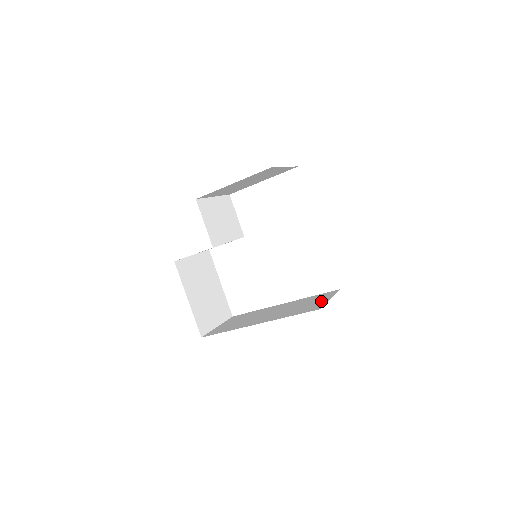
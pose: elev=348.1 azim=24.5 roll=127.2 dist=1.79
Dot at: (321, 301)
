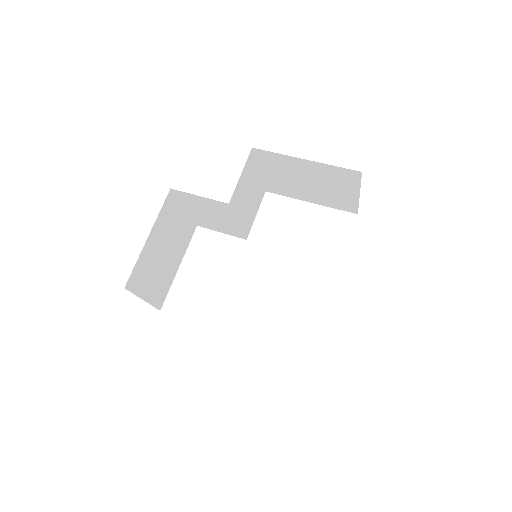
Dot at: occluded
